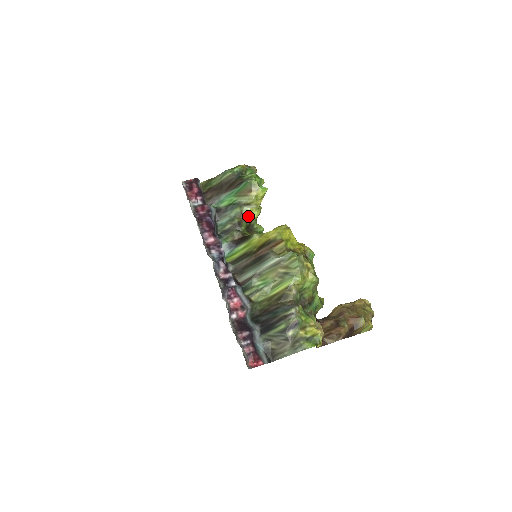
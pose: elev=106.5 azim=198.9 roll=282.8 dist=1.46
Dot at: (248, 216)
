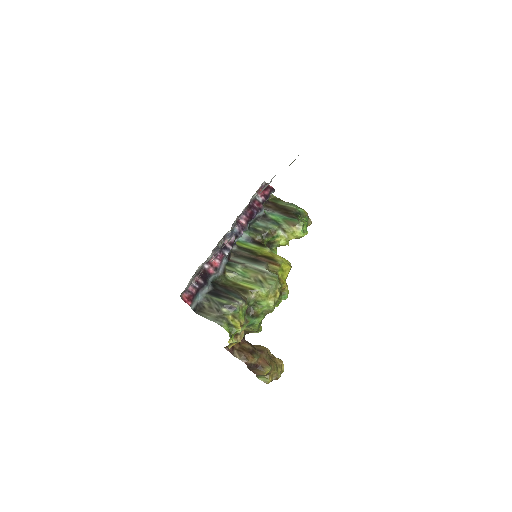
Dot at: (277, 237)
